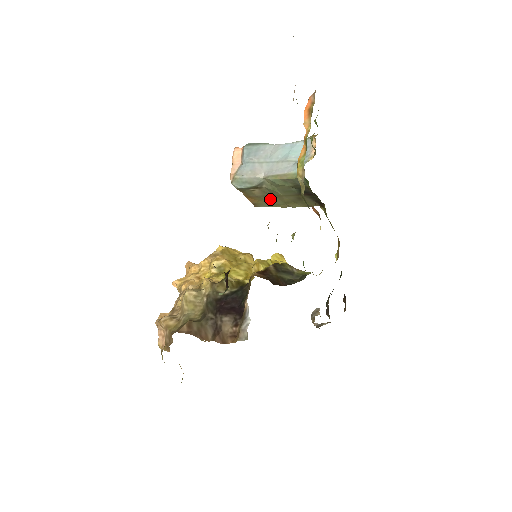
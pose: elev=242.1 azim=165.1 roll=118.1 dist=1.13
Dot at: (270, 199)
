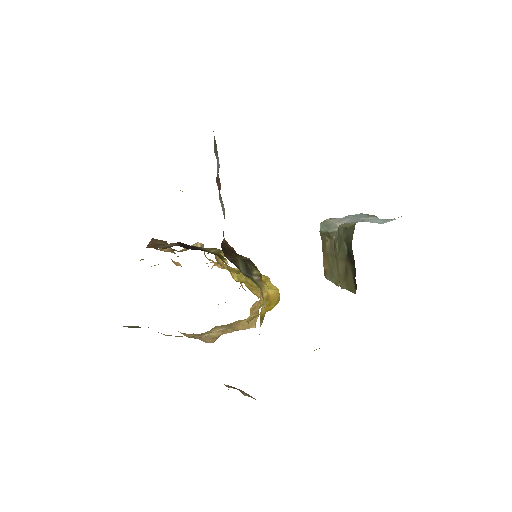
Dot at: (333, 263)
